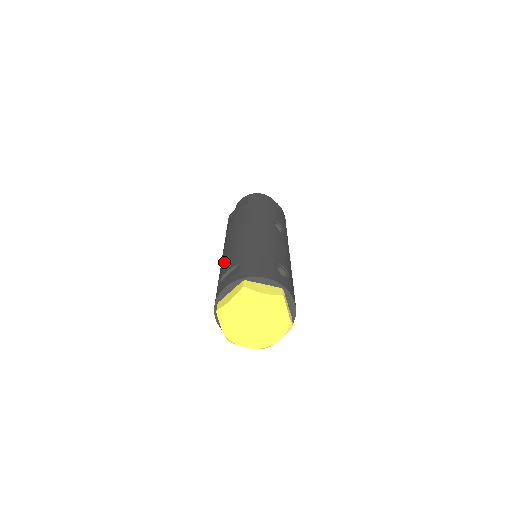
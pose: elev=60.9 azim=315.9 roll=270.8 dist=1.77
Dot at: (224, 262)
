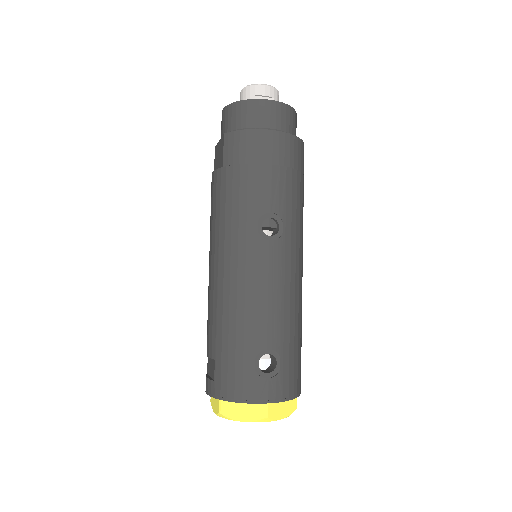
Dot at: (207, 321)
